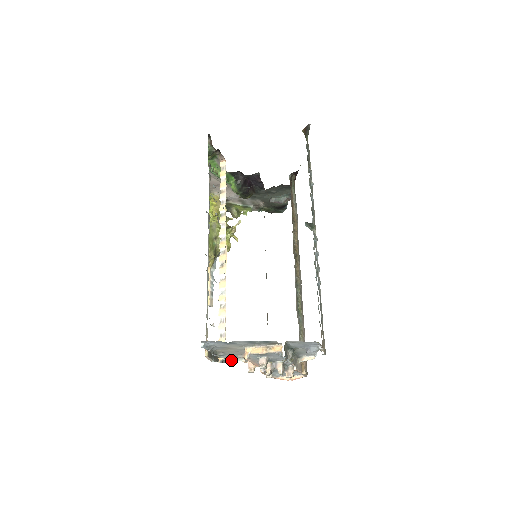
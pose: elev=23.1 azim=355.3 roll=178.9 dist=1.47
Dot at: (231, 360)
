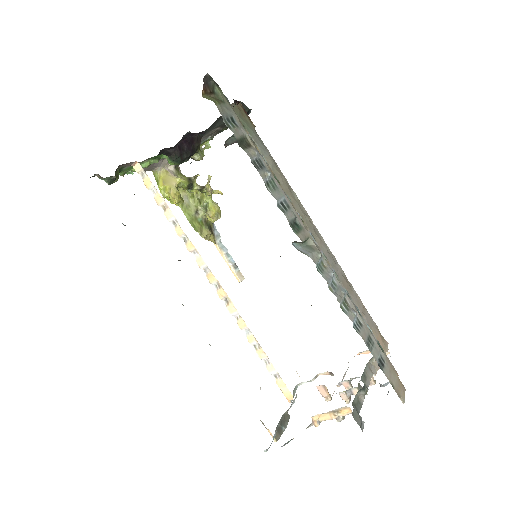
Dot at: (300, 383)
